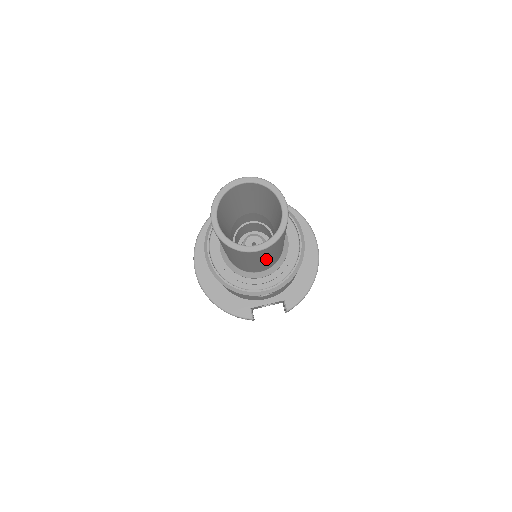
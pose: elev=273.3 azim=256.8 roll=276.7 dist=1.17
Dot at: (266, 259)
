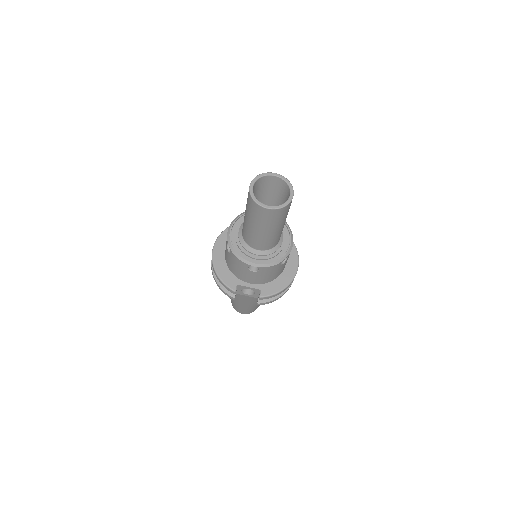
Dot at: (267, 229)
